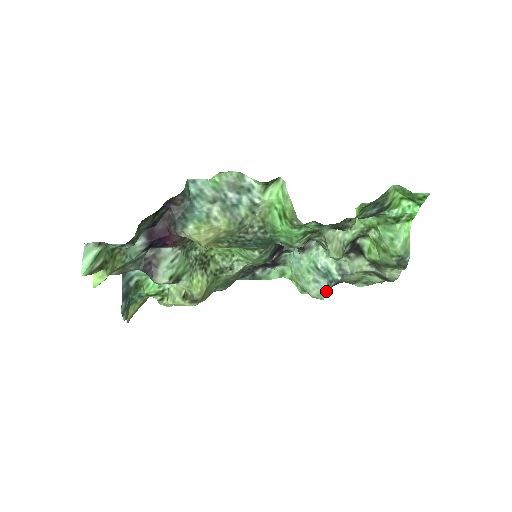
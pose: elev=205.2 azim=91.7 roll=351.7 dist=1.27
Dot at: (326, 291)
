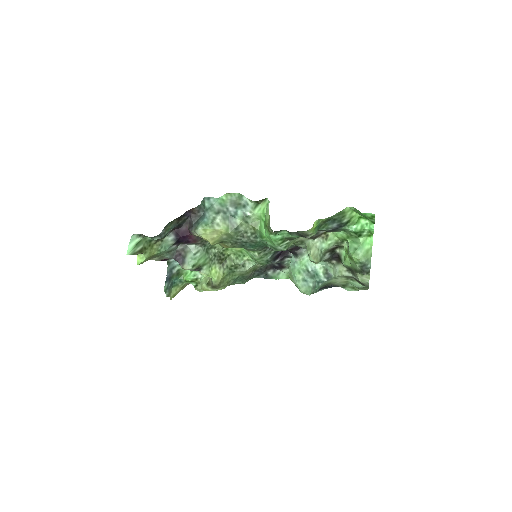
Dot at: (311, 288)
